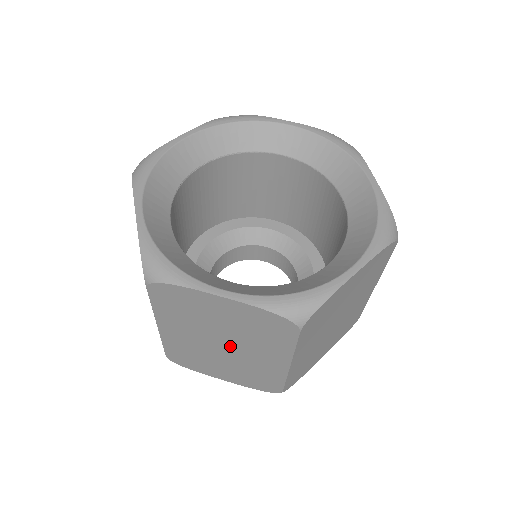
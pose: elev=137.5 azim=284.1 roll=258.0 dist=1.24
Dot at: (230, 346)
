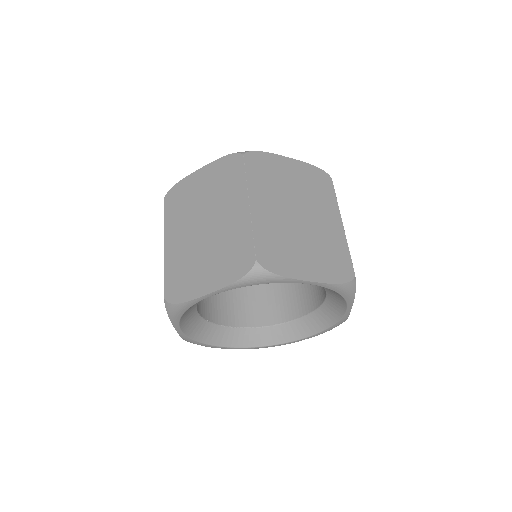
Dot at: occluded
